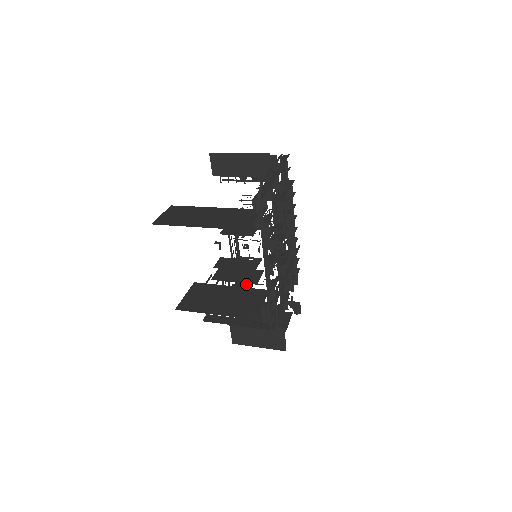
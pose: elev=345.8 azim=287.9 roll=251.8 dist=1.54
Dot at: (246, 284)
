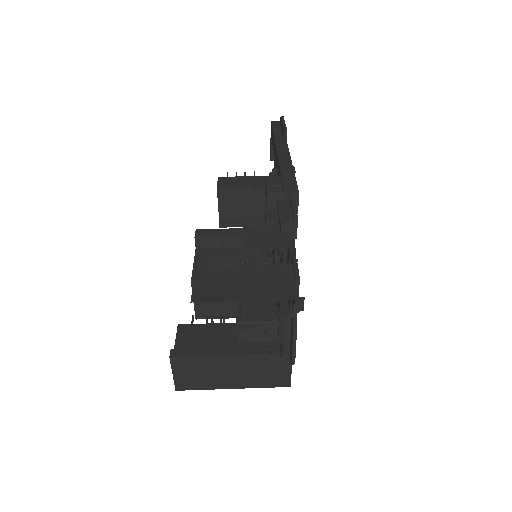
Dot at: occluded
